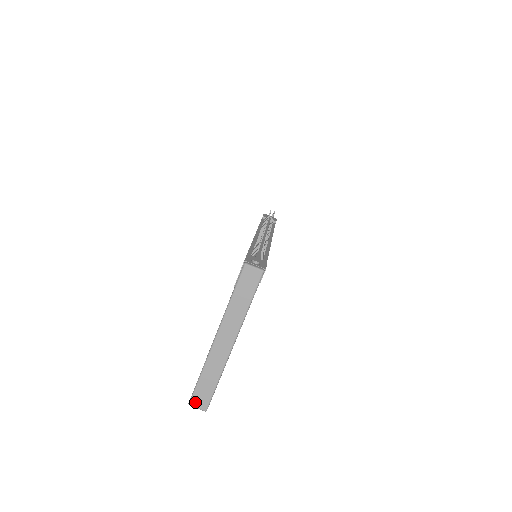
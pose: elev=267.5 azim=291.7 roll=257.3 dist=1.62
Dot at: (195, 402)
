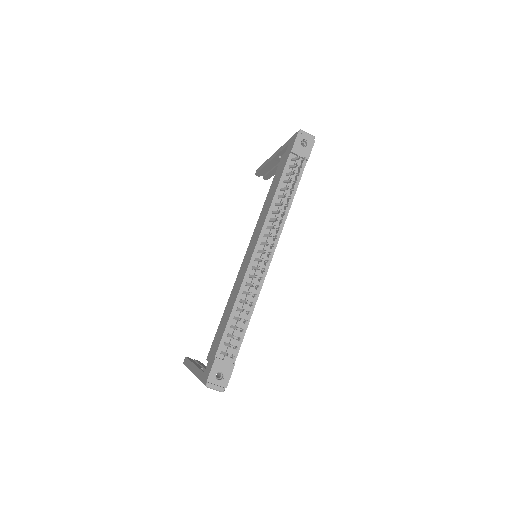
Dot at: occluded
